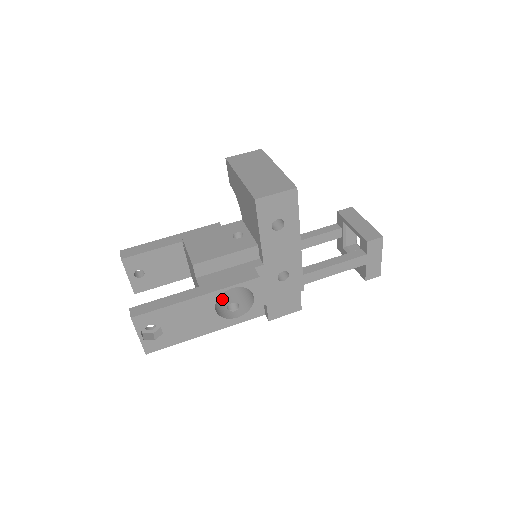
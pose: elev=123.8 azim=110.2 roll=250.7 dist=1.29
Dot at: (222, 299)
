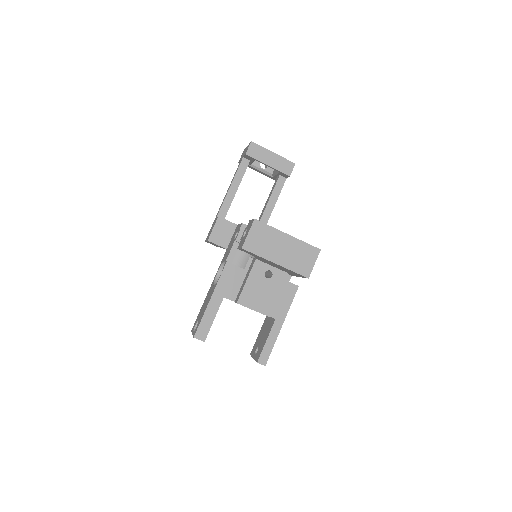
Dot at: occluded
